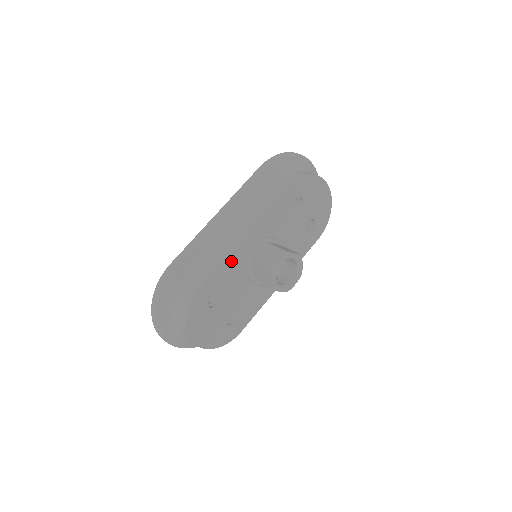
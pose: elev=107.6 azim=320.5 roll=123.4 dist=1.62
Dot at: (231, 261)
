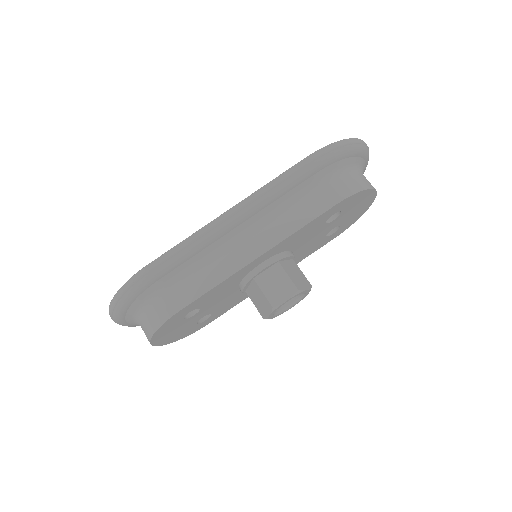
Dot at: (227, 281)
